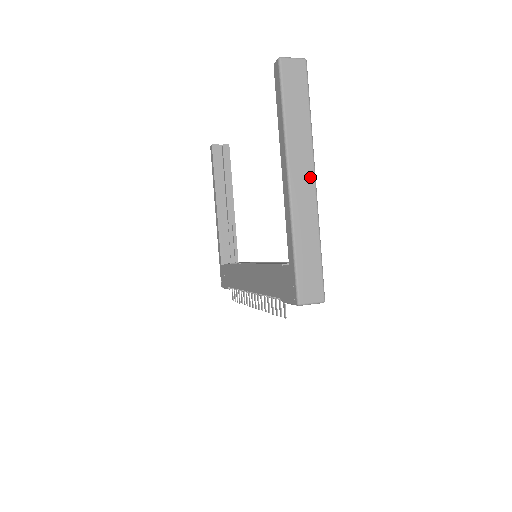
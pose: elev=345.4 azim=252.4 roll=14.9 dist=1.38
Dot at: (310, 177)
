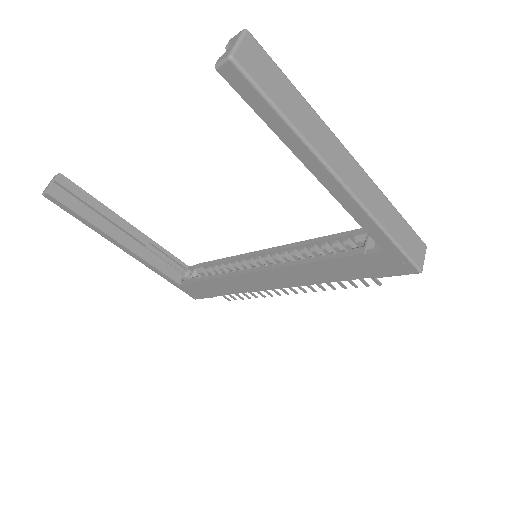
Dot at: (349, 159)
